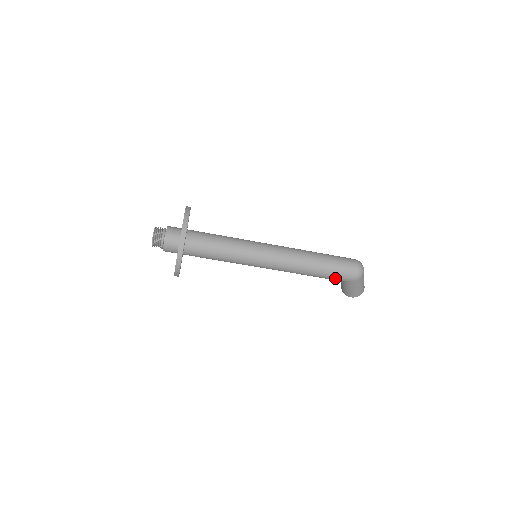
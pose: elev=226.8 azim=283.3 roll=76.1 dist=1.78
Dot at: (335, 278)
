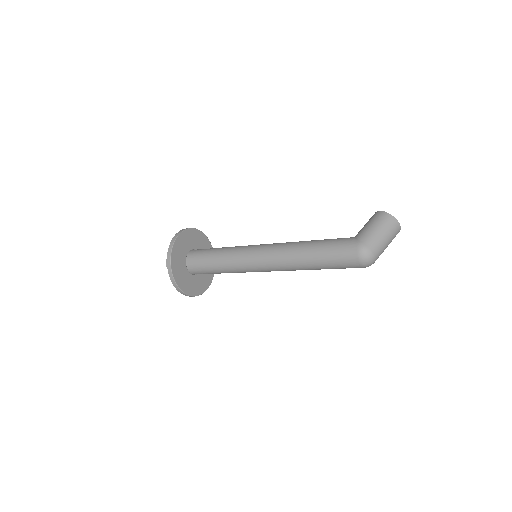
Dot at: occluded
